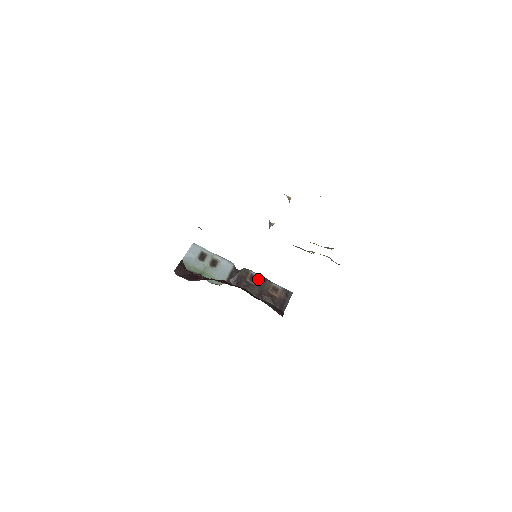
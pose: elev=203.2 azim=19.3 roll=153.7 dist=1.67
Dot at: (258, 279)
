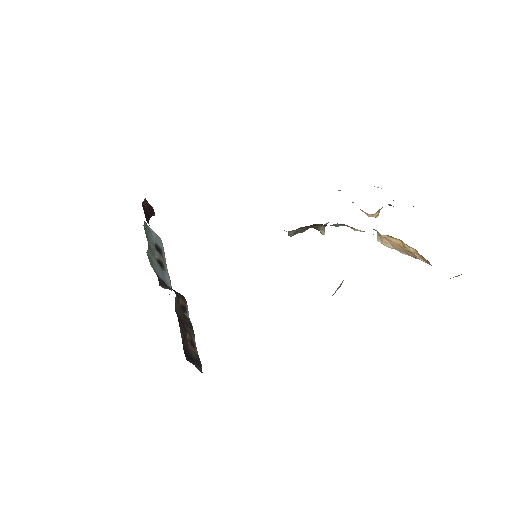
Dot at: (187, 316)
